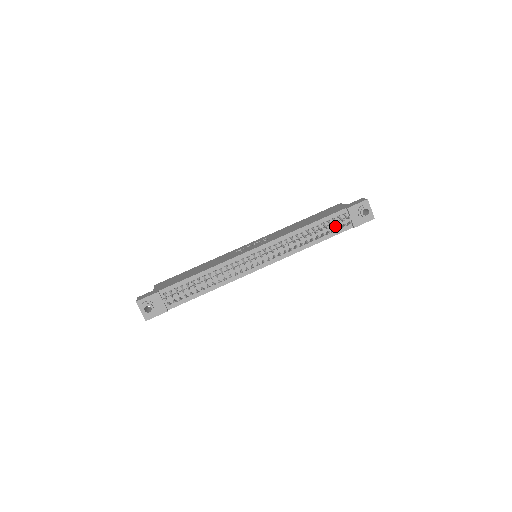
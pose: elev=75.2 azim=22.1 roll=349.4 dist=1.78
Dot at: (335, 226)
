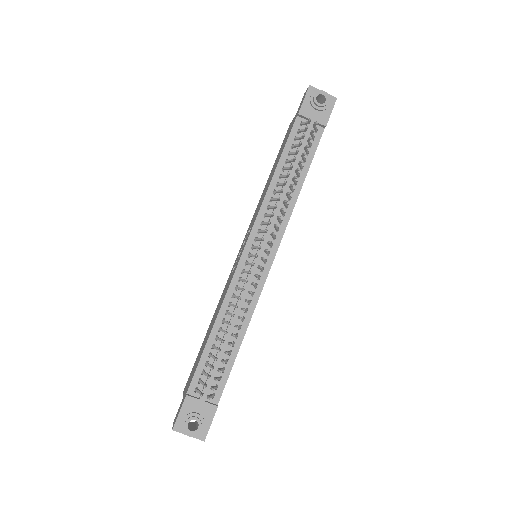
Dot at: (304, 144)
